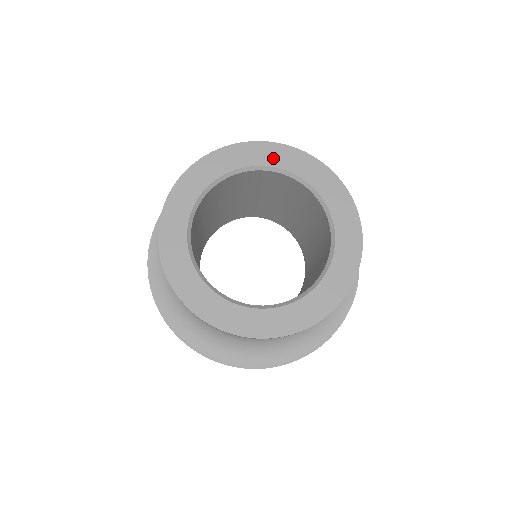
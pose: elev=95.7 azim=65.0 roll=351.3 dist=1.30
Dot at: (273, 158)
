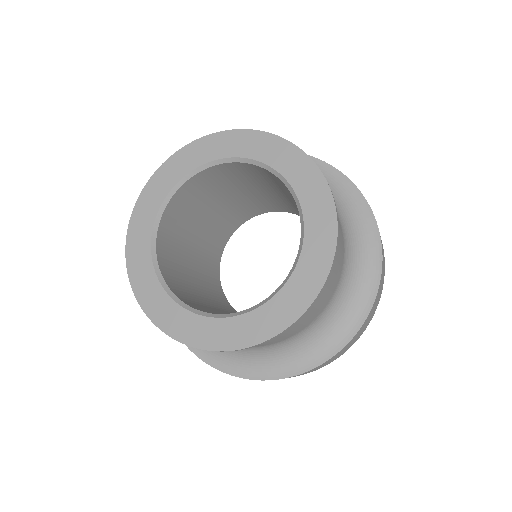
Dot at: (240, 147)
